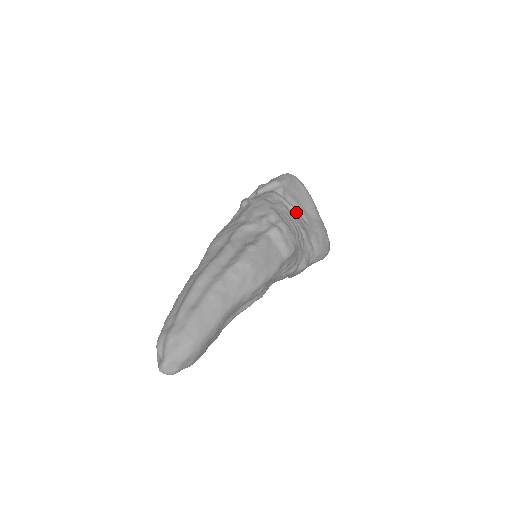
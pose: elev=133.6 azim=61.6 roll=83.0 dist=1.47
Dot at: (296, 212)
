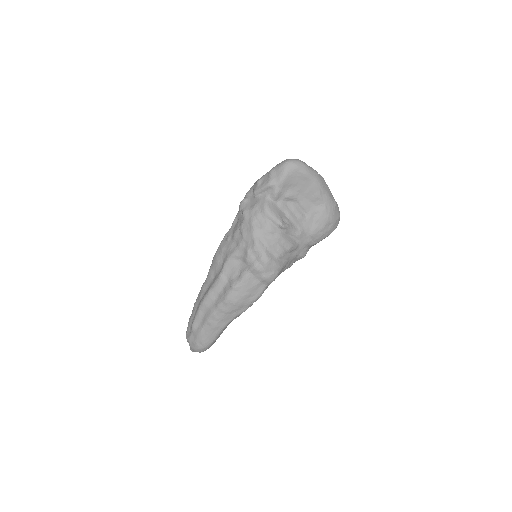
Dot at: (285, 227)
